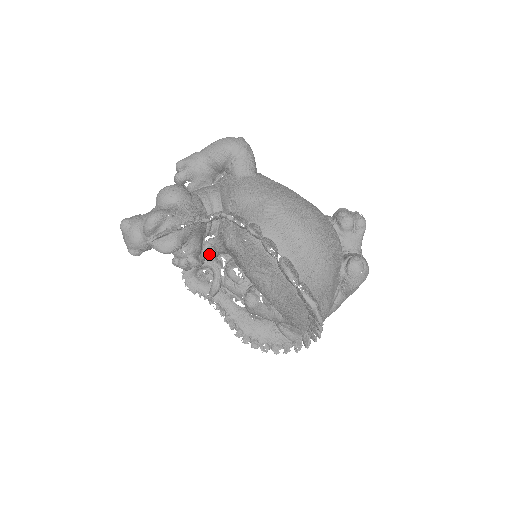
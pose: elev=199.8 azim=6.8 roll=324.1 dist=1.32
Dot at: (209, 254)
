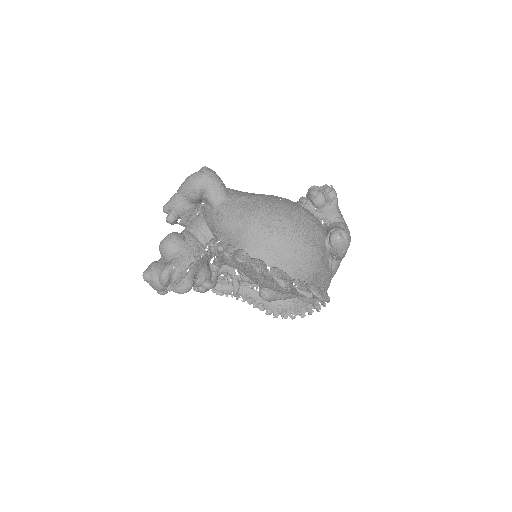
Dot at: (220, 266)
